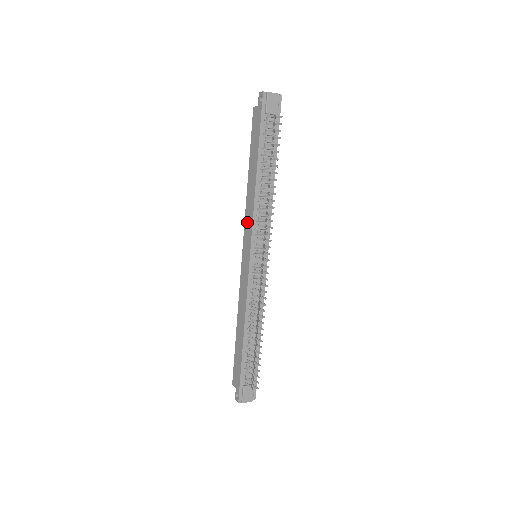
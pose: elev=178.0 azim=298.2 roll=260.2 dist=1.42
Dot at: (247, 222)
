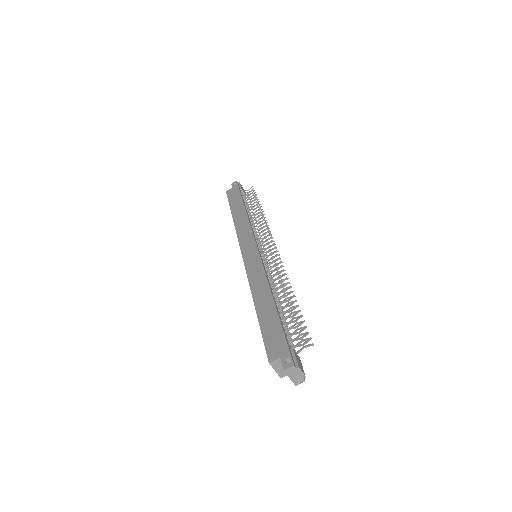
Dot at: (242, 233)
